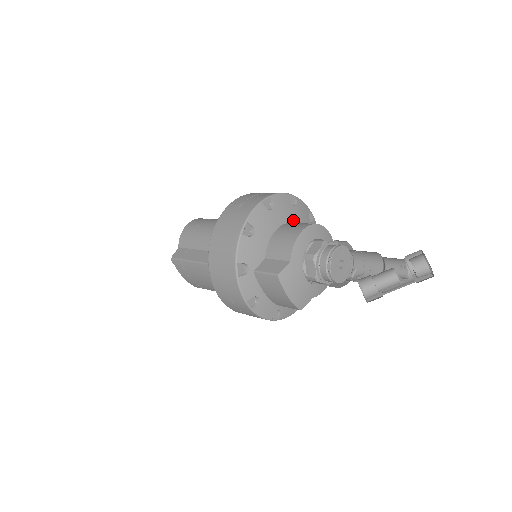
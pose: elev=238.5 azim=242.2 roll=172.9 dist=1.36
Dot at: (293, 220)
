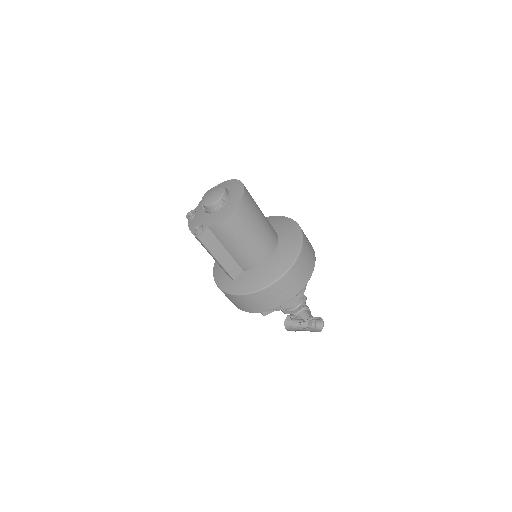
Dot at: occluded
